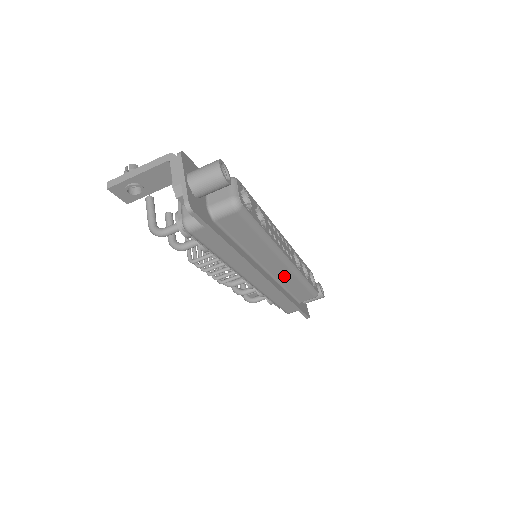
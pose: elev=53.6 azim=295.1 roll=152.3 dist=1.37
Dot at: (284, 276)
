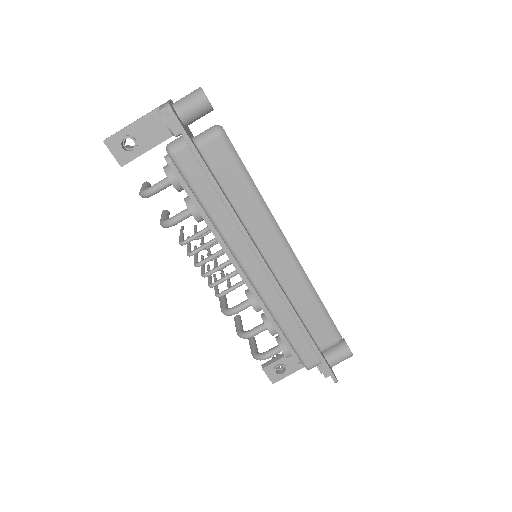
Dot at: (289, 278)
